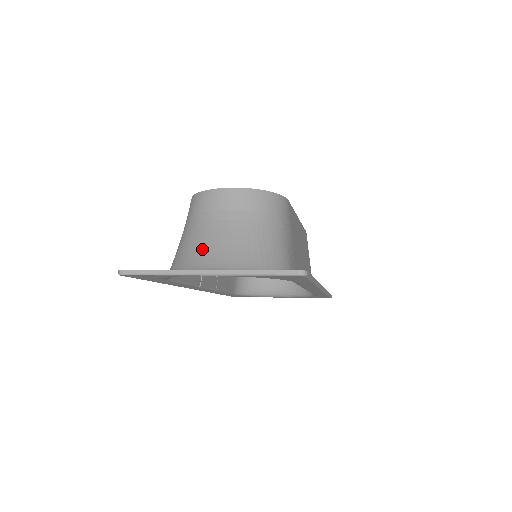
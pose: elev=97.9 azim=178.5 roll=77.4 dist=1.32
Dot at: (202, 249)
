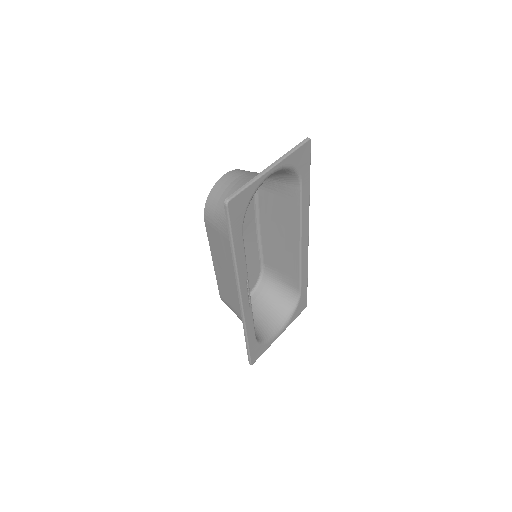
Dot at: occluded
